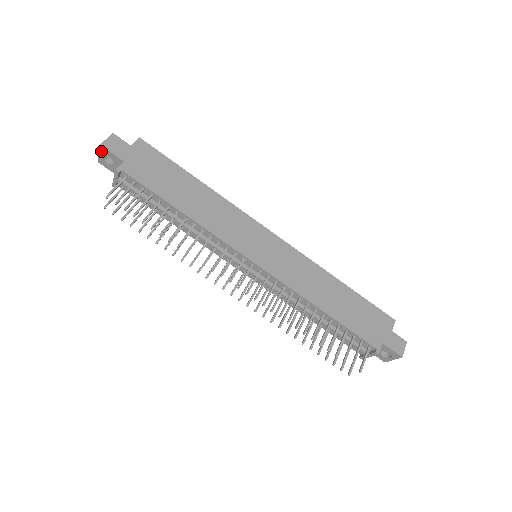
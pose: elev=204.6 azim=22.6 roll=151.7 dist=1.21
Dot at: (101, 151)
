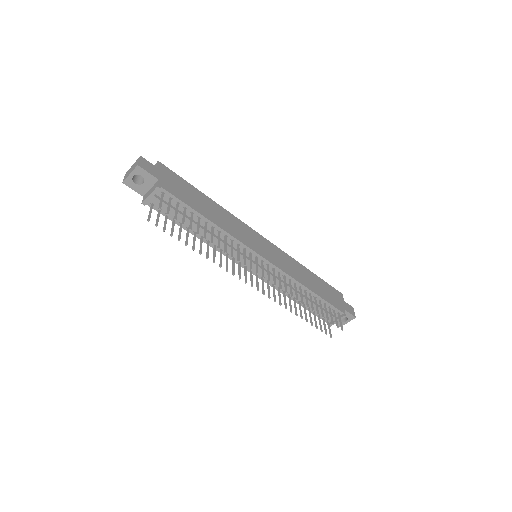
Dot at: (135, 171)
